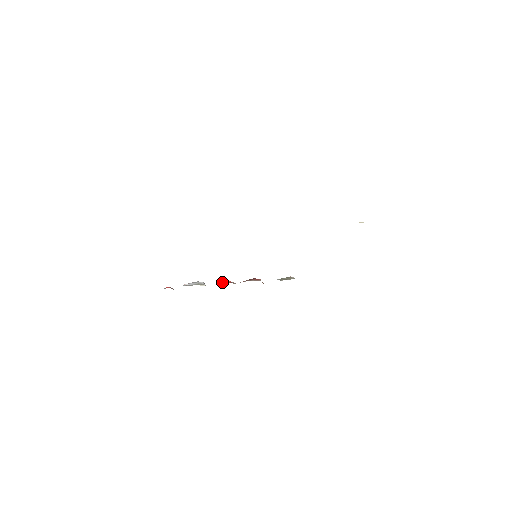
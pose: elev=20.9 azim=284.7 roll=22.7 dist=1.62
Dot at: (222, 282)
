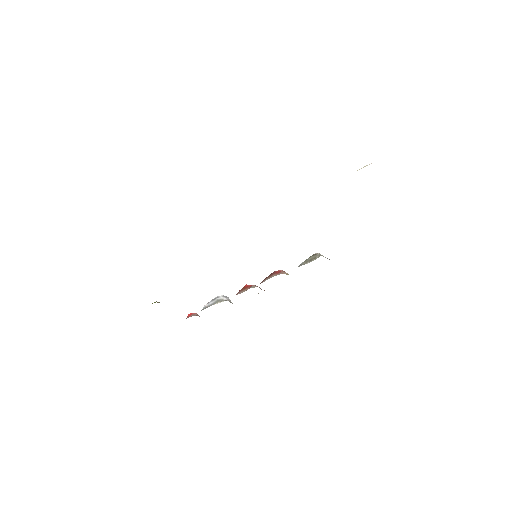
Dot at: (241, 289)
